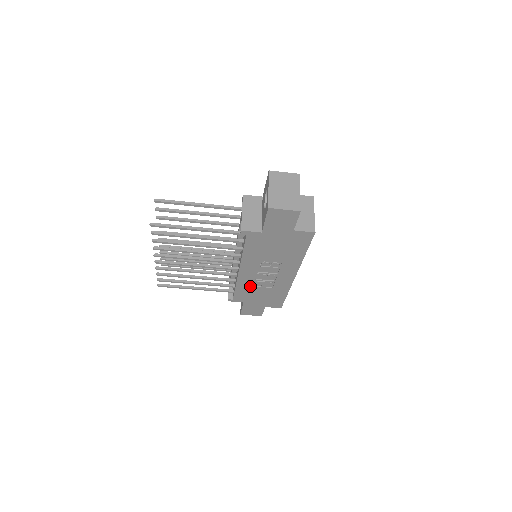
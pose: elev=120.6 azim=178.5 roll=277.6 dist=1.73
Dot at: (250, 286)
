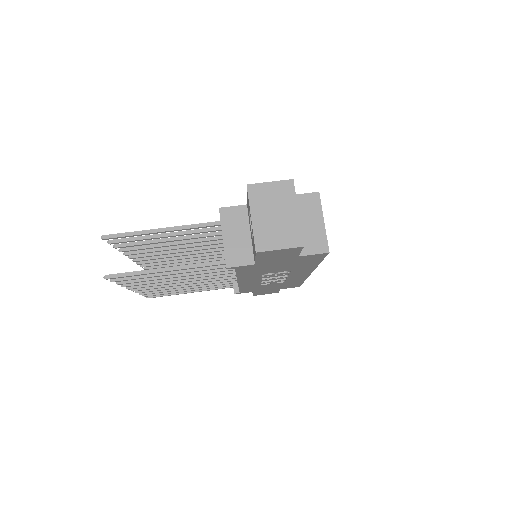
Dot at: (256, 285)
